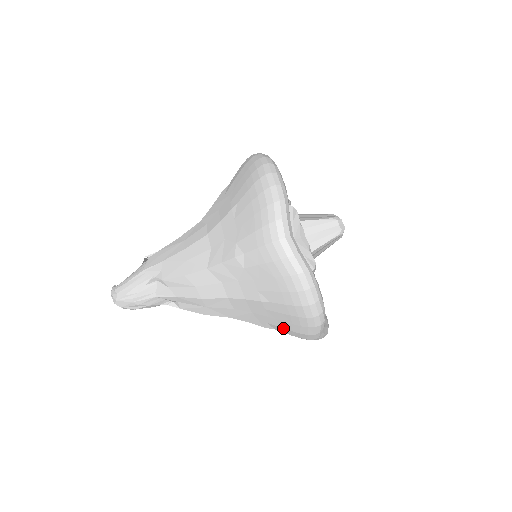
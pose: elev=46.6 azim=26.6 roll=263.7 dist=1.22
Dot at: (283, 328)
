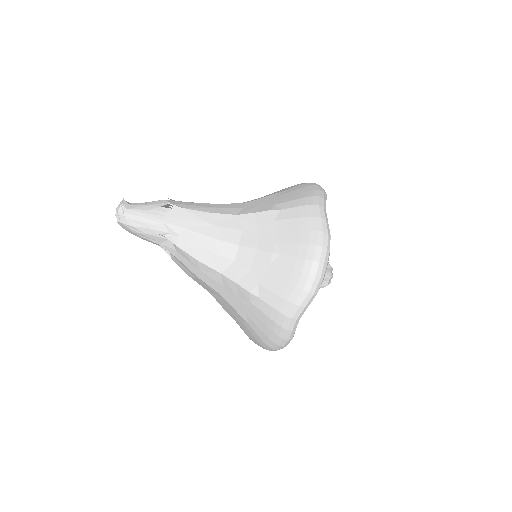
Dot at: (241, 327)
